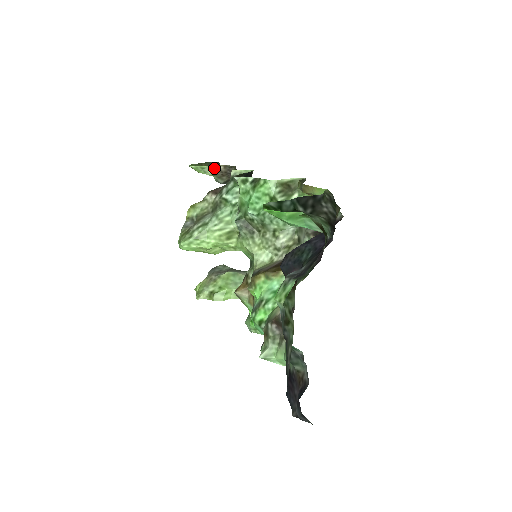
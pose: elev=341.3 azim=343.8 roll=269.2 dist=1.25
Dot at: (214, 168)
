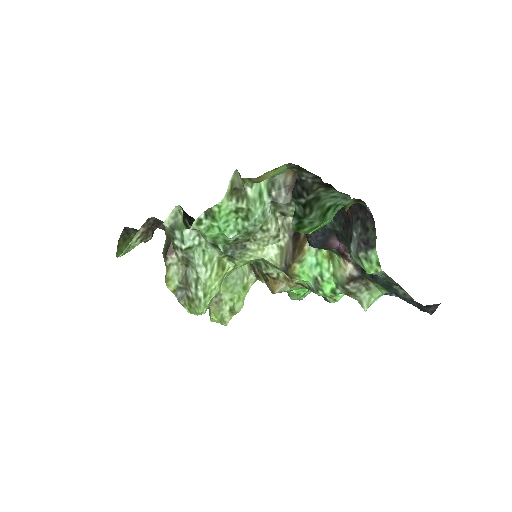
Dot at: (137, 236)
